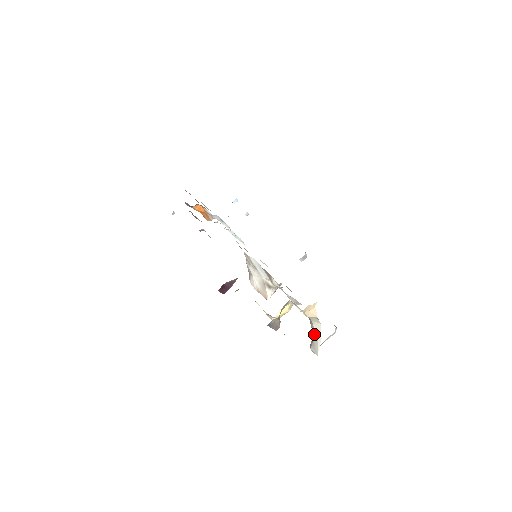
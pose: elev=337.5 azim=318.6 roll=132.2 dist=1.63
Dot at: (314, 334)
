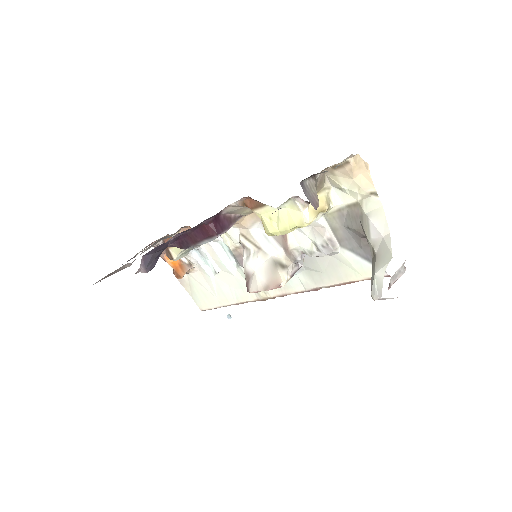
Dot at: (375, 240)
